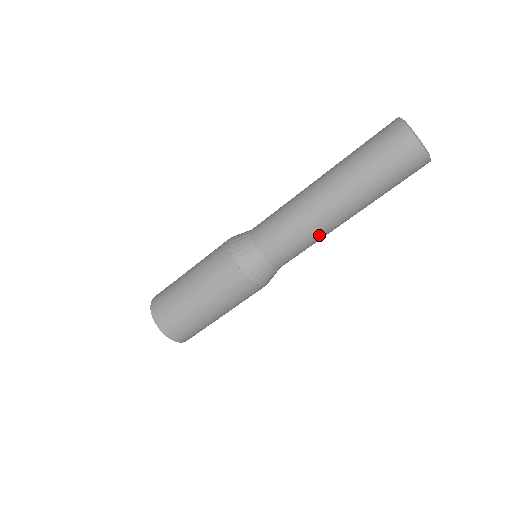
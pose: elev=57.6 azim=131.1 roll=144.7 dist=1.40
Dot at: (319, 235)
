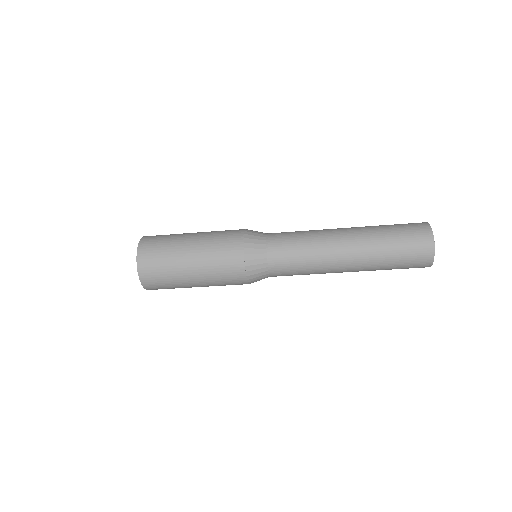
Dot at: (320, 273)
